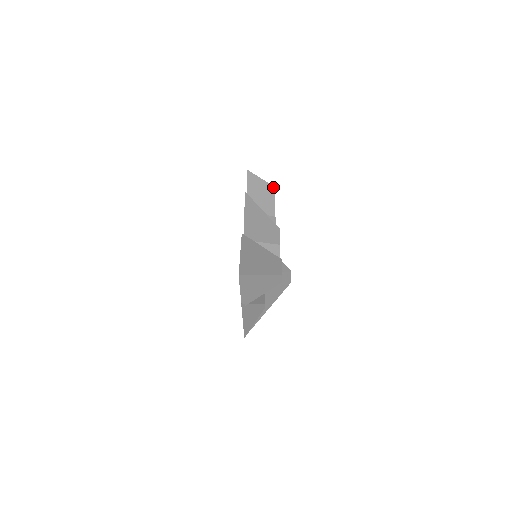
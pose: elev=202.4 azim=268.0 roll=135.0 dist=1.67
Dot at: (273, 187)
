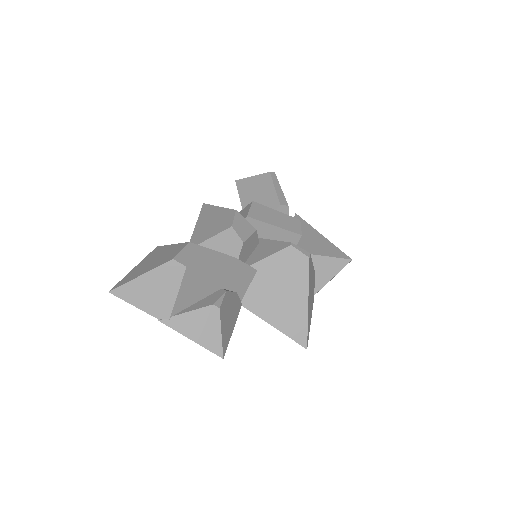
Dot at: (268, 174)
